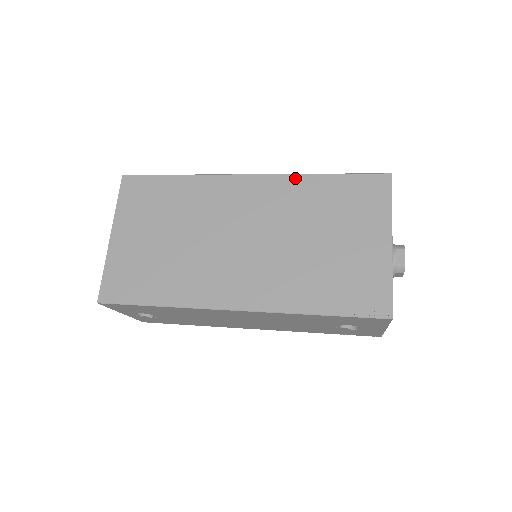
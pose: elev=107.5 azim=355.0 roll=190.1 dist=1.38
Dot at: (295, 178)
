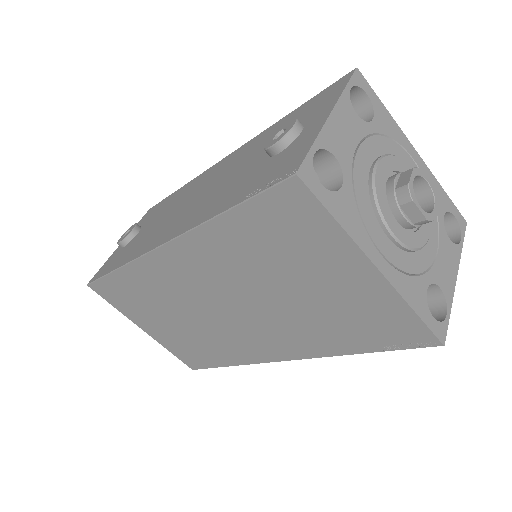
Dot at: (198, 234)
